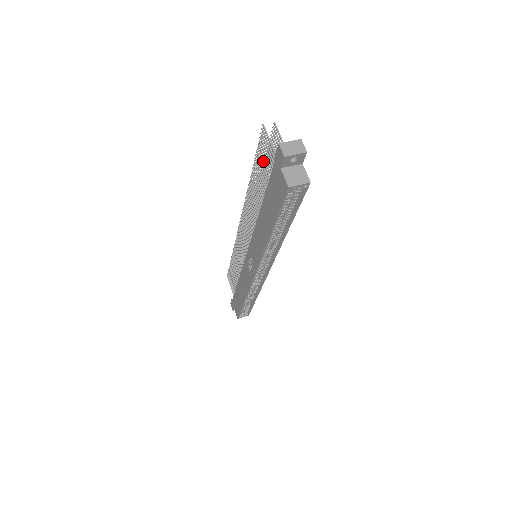
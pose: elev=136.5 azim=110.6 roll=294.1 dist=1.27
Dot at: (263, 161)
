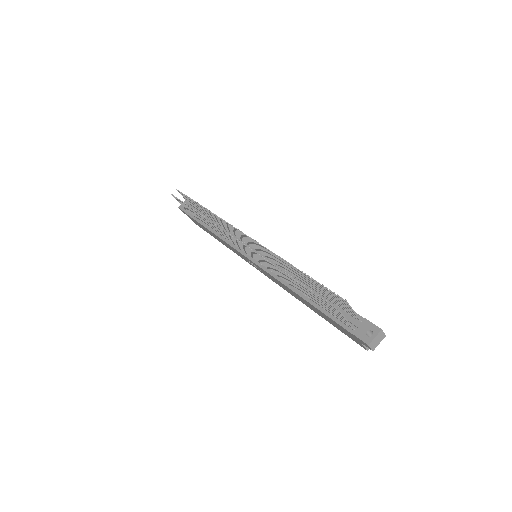
Dot at: (322, 302)
